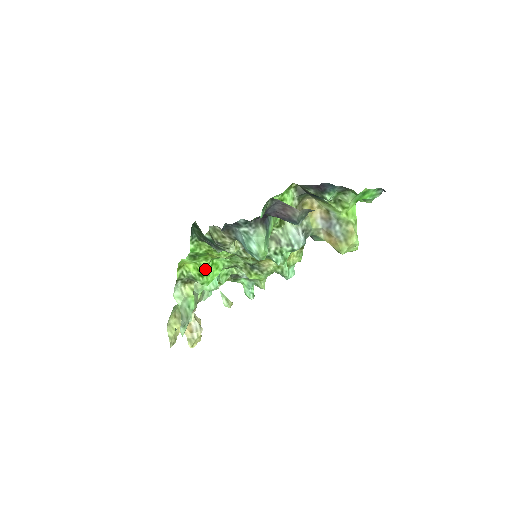
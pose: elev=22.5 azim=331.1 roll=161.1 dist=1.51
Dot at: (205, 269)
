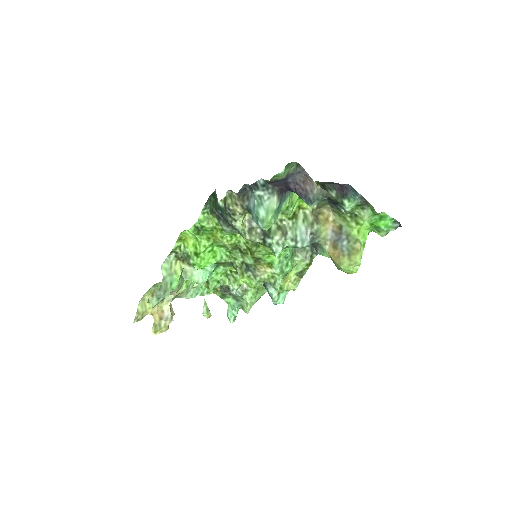
Dot at: (203, 250)
